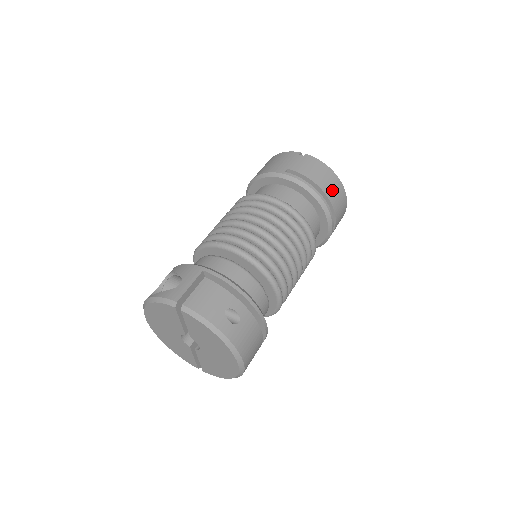
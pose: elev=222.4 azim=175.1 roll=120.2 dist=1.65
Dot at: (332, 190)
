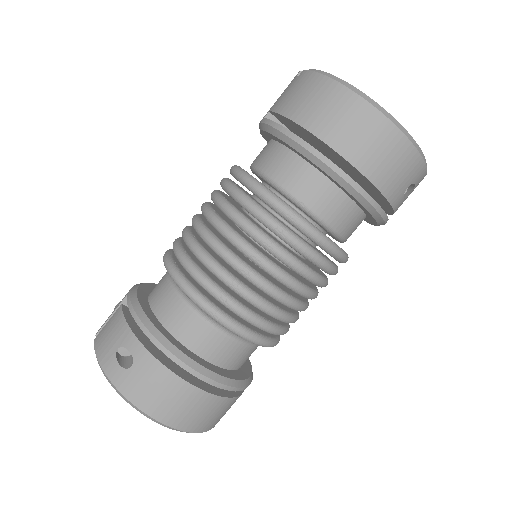
Dot at: (330, 120)
